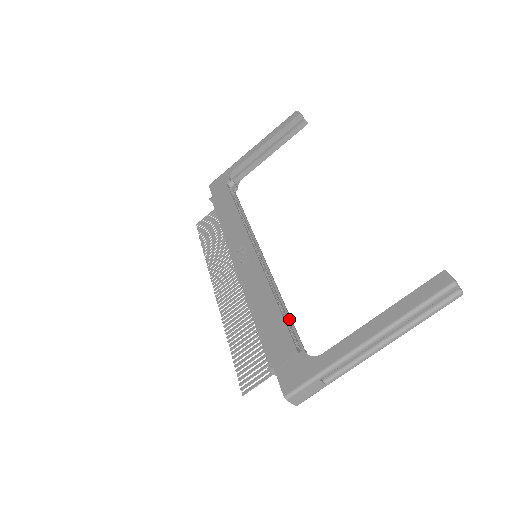
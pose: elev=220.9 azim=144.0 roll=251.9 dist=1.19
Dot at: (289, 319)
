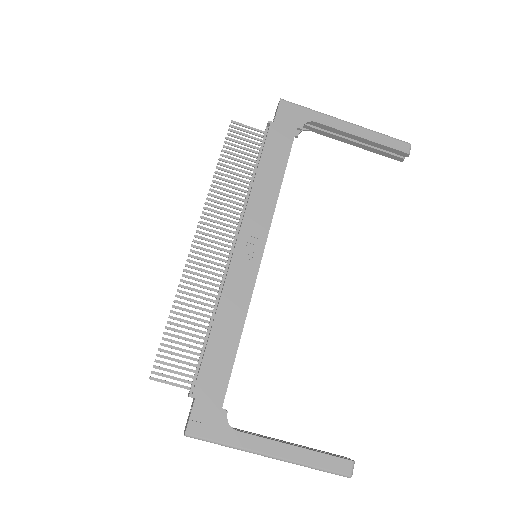
Dot at: occluded
